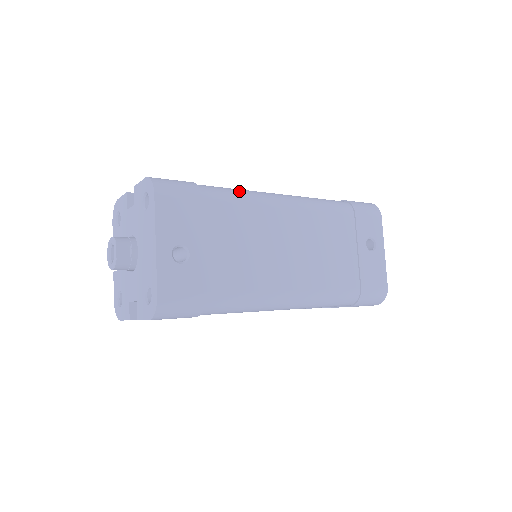
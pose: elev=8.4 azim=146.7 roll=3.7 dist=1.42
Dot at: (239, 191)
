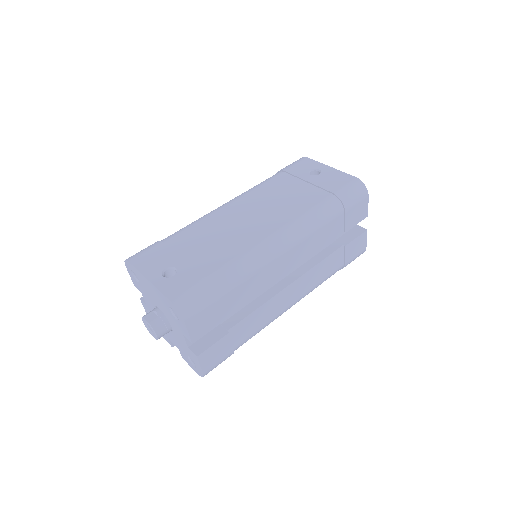
Dot at: occluded
